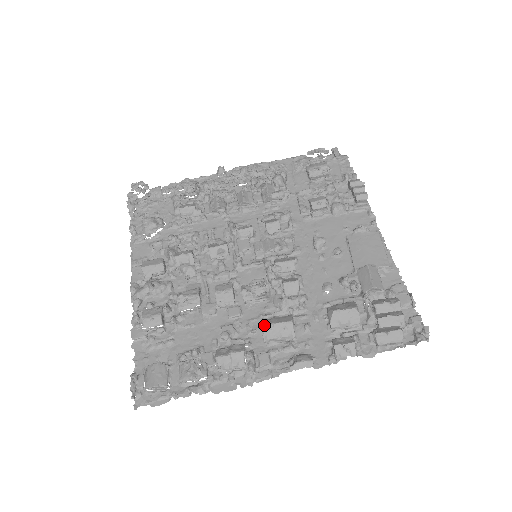
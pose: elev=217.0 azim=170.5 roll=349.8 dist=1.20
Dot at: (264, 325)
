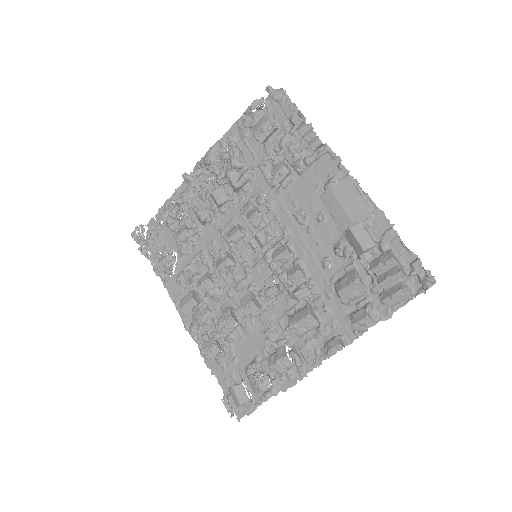
Dot at: (290, 327)
